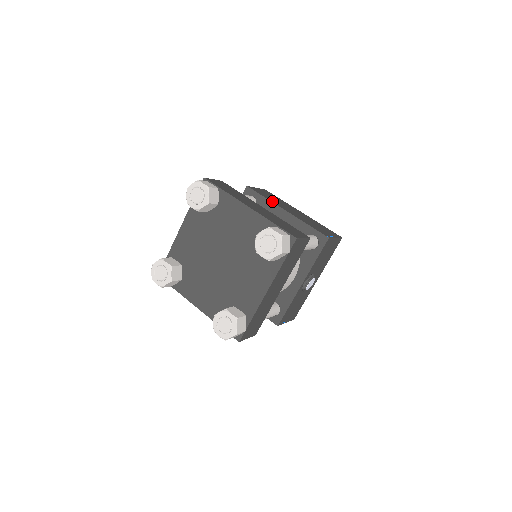
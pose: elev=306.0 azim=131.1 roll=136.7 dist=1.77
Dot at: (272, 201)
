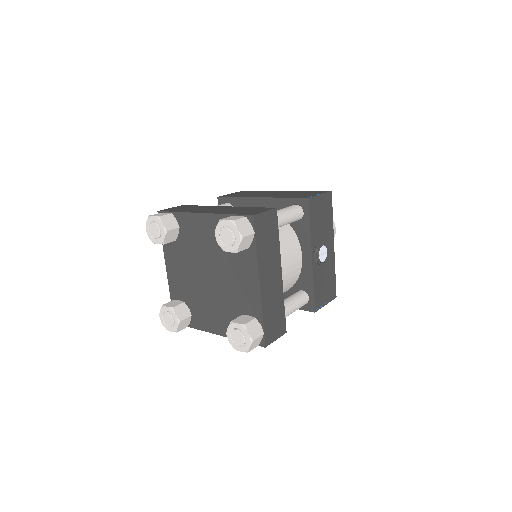
Dot at: (244, 196)
